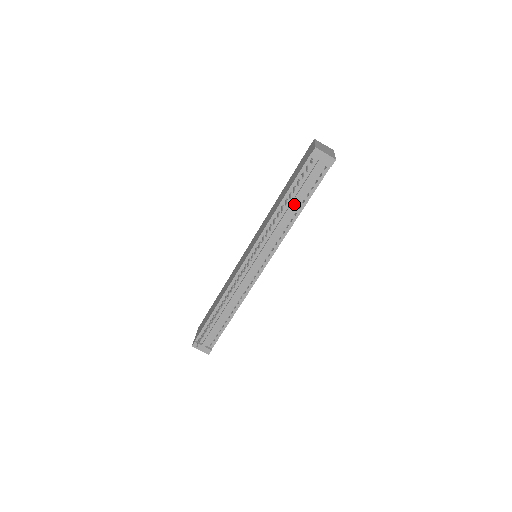
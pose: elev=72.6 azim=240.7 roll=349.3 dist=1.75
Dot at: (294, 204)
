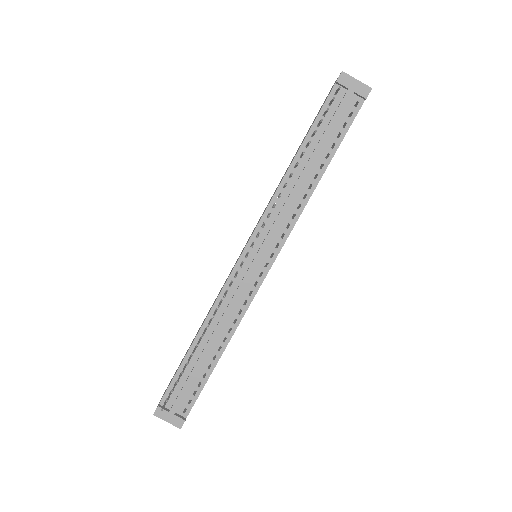
Dot at: (314, 159)
